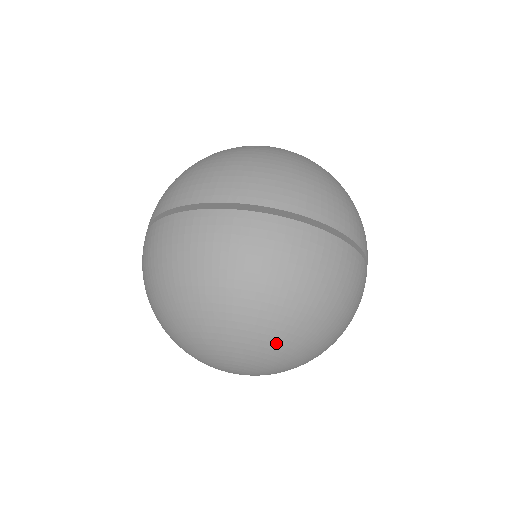
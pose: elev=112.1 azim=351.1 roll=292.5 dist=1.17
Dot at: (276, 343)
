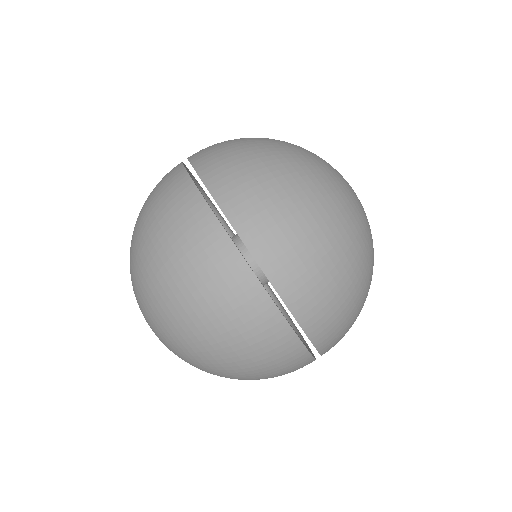
Dot at: (191, 362)
